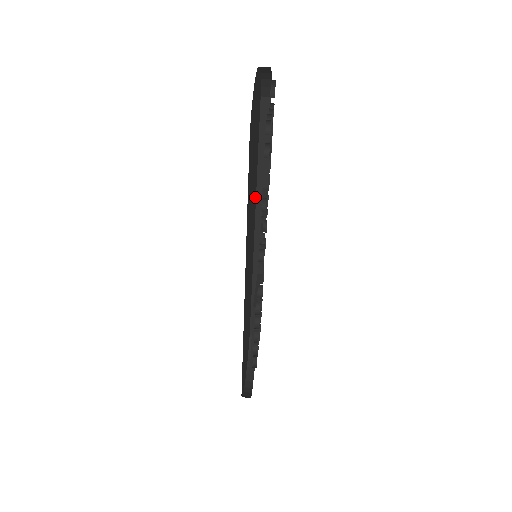
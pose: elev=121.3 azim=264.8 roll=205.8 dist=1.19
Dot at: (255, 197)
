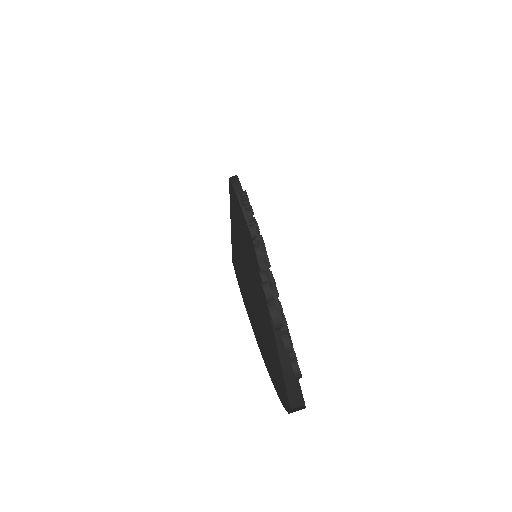
Dot at: (234, 228)
